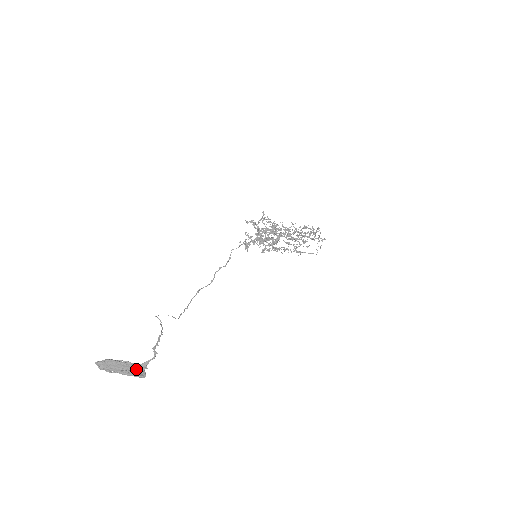
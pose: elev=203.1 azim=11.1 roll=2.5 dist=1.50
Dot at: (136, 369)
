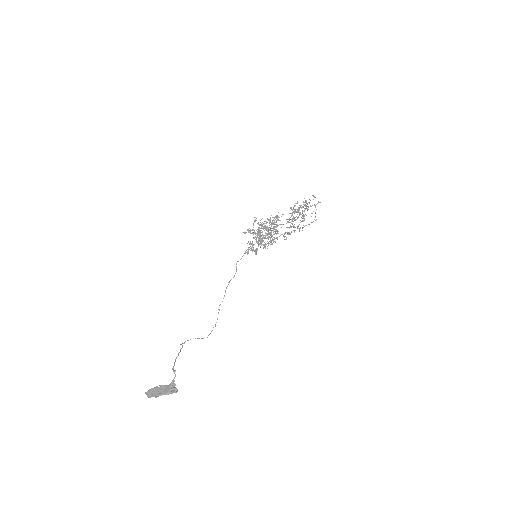
Dot at: (168, 388)
